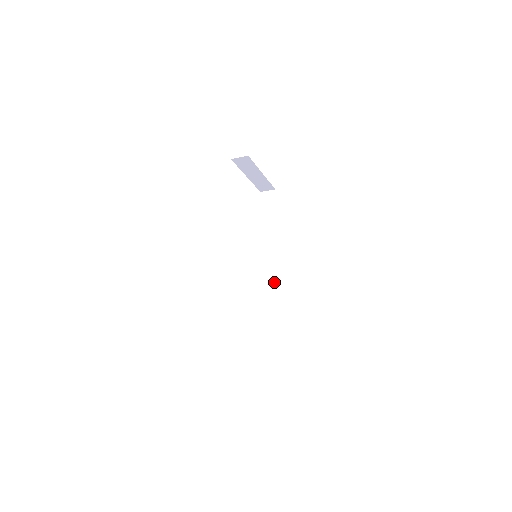
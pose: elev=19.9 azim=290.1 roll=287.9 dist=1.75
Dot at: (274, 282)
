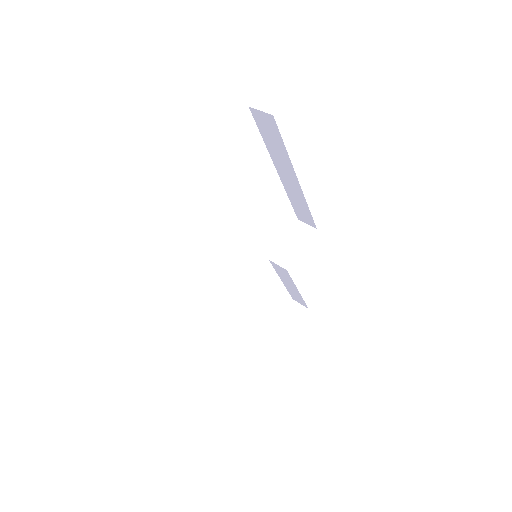
Dot at: (306, 217)
